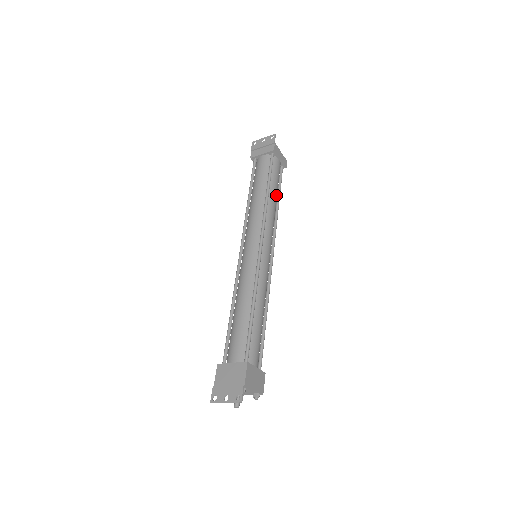
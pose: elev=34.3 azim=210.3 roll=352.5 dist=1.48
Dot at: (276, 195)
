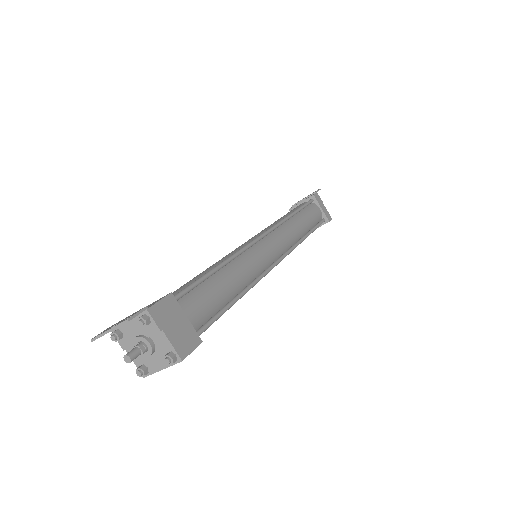
Dot at: (305, 225)
